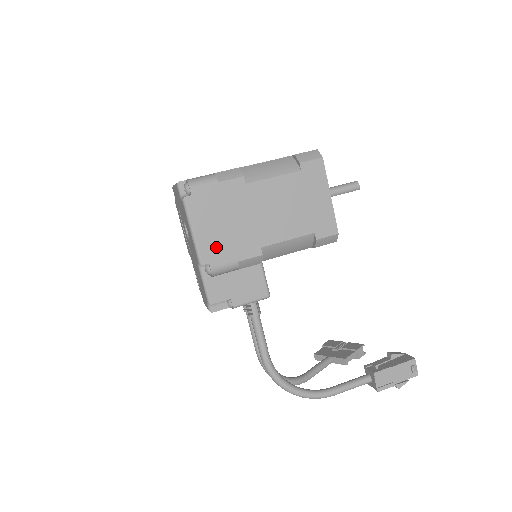
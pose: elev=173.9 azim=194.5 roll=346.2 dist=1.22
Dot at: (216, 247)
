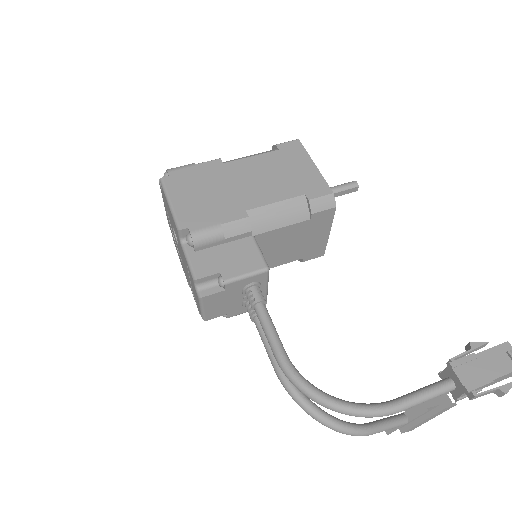
Dot at: (195, 213)
